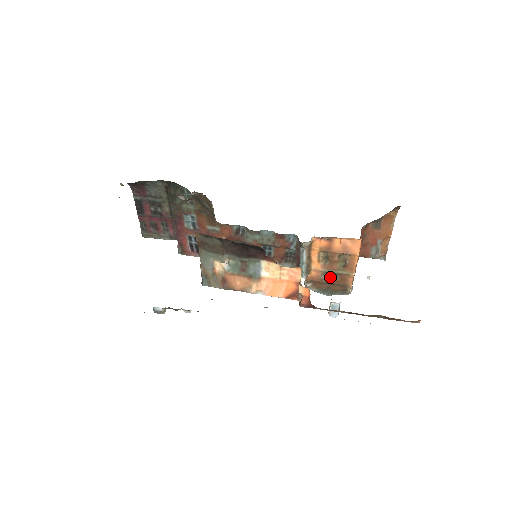
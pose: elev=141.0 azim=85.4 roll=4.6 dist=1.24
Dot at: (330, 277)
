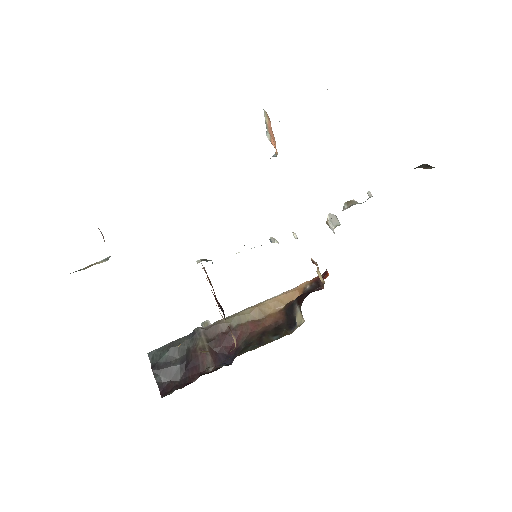
Dot at: occluded
